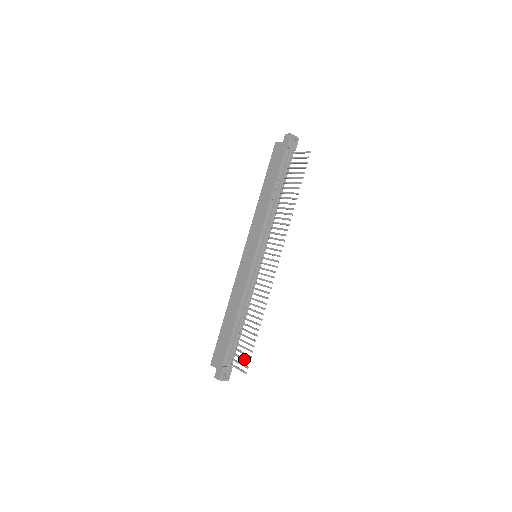
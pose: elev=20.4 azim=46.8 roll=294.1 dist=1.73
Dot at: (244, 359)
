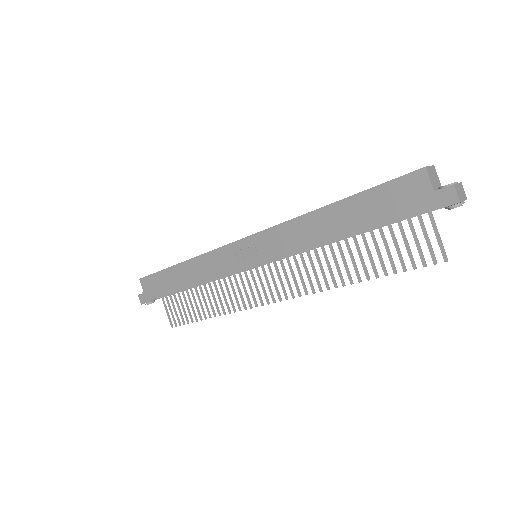
Dot at: (177, 316)
